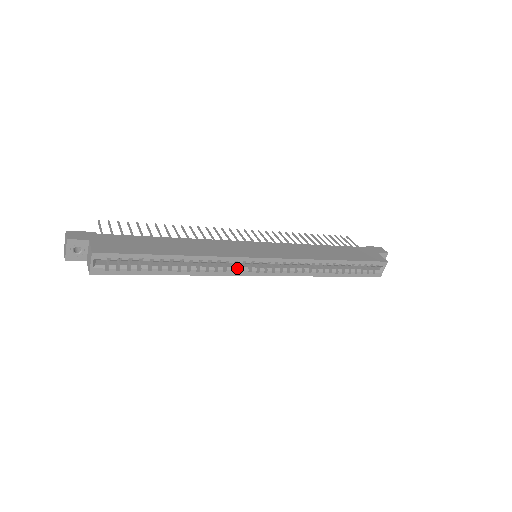
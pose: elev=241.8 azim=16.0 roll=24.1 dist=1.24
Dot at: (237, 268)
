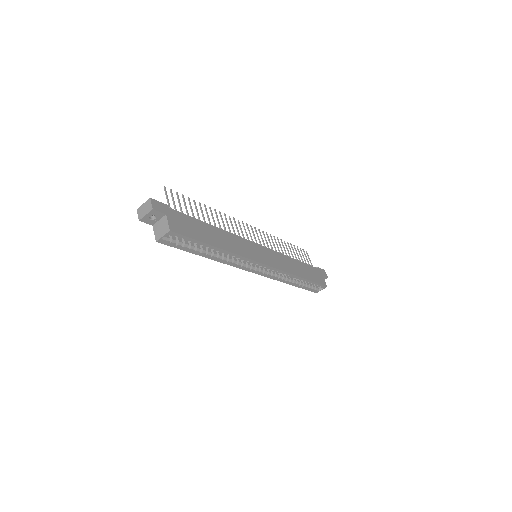
Dot at: (244, 264)
